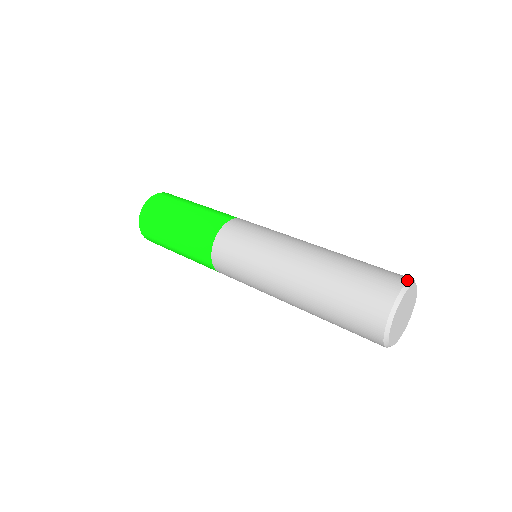
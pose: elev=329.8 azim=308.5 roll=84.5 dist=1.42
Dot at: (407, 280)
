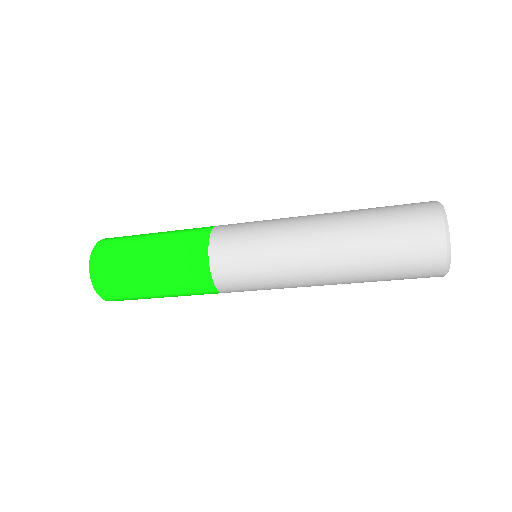
Dot at: occluded
